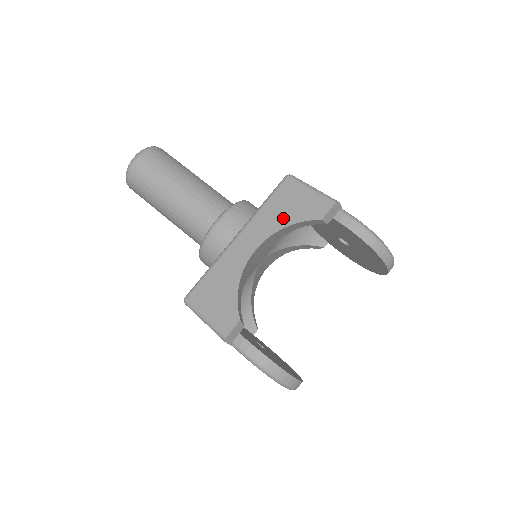
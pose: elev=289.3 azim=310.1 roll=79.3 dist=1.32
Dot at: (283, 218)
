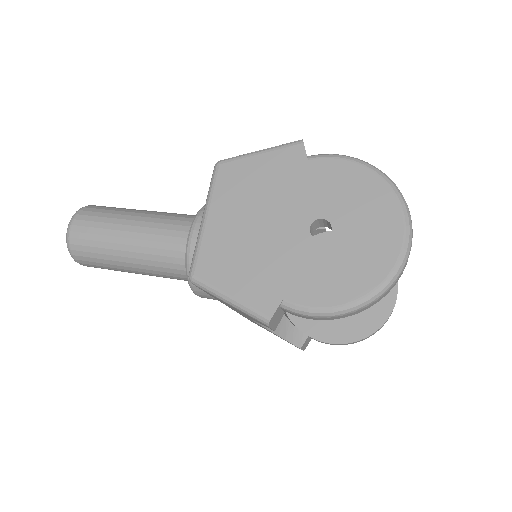
Dot at: occluded
